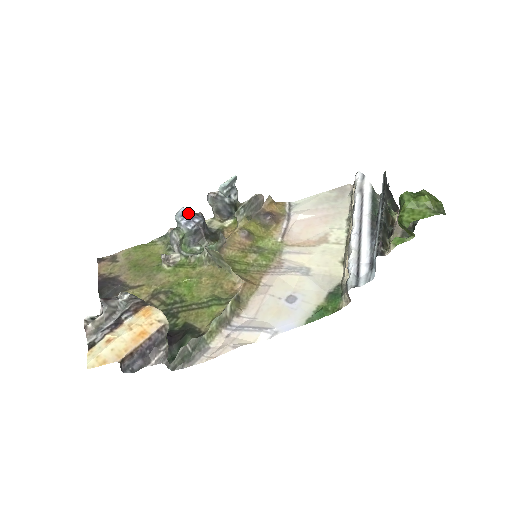
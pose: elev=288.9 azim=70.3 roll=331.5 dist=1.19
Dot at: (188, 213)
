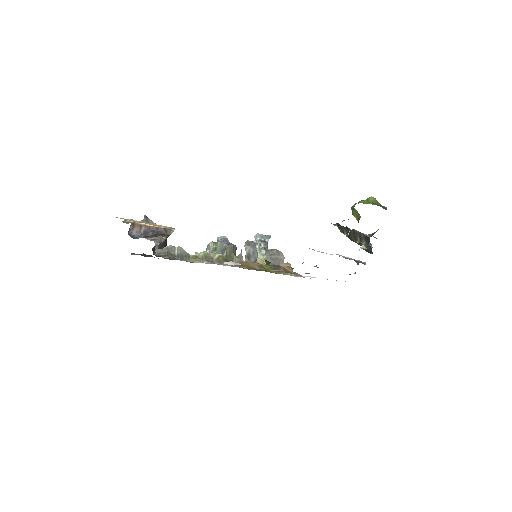
Dot at: occluded
